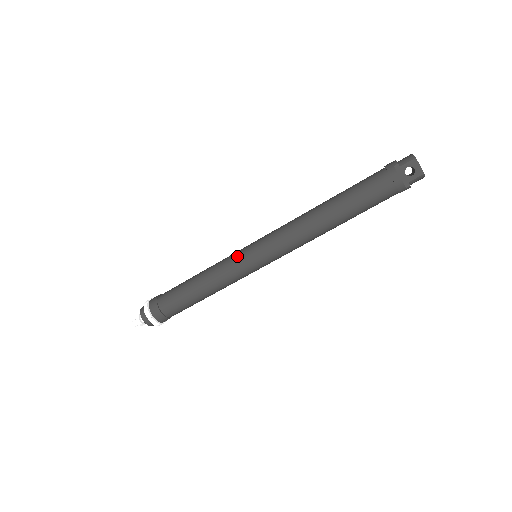
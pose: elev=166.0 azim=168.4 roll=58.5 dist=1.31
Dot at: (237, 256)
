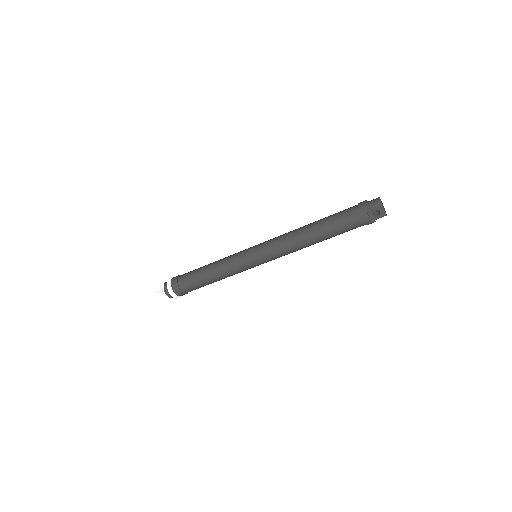
Dot at: (242, 258)
